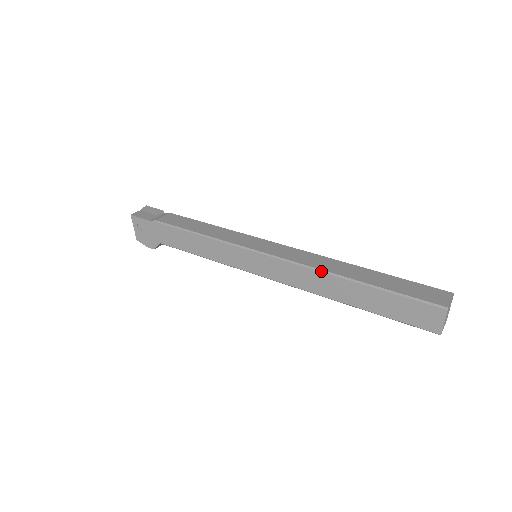
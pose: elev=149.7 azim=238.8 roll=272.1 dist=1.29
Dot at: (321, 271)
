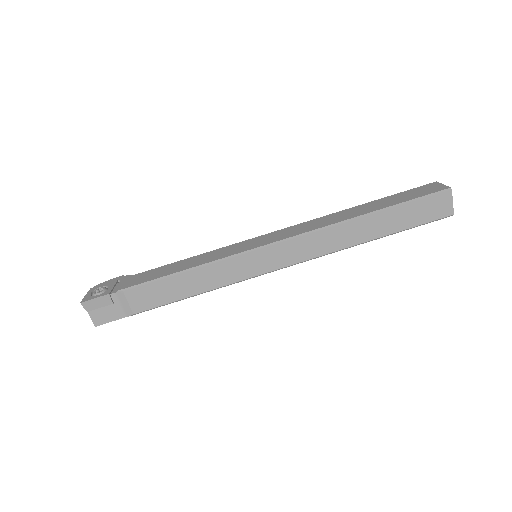
Dot at: occluded
